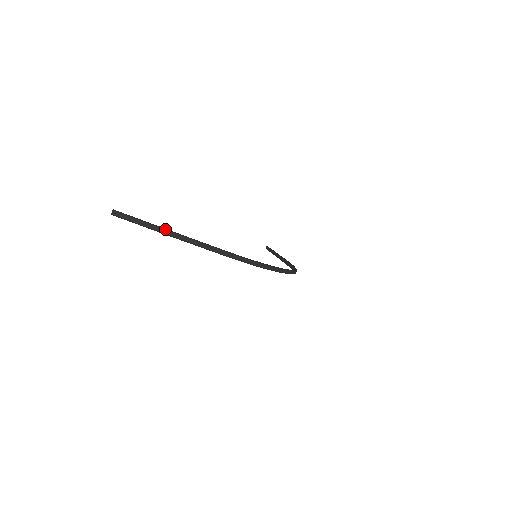
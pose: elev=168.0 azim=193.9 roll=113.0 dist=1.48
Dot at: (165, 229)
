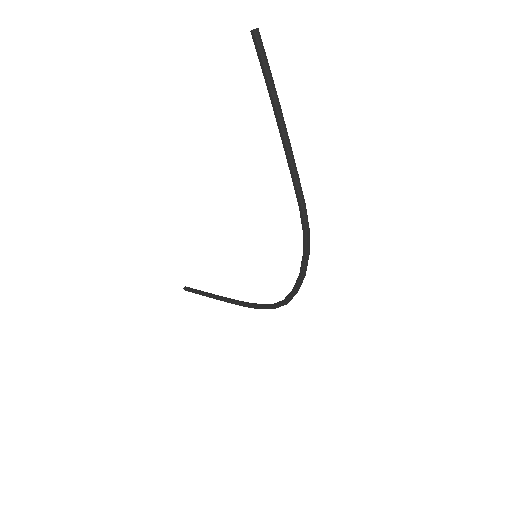
Dot at: (281, 109)
